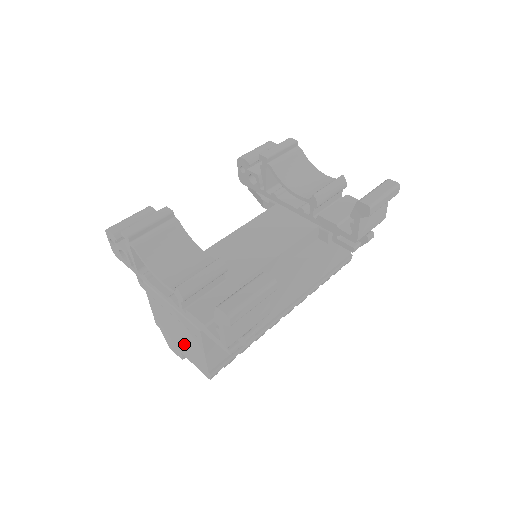
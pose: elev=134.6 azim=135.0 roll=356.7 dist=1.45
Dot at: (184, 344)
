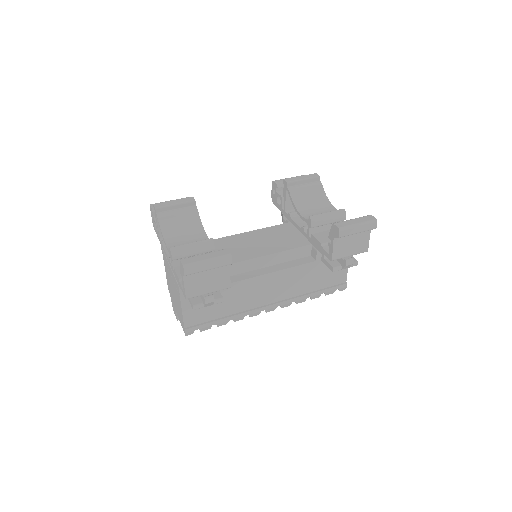
Dot at: (176, 303)
